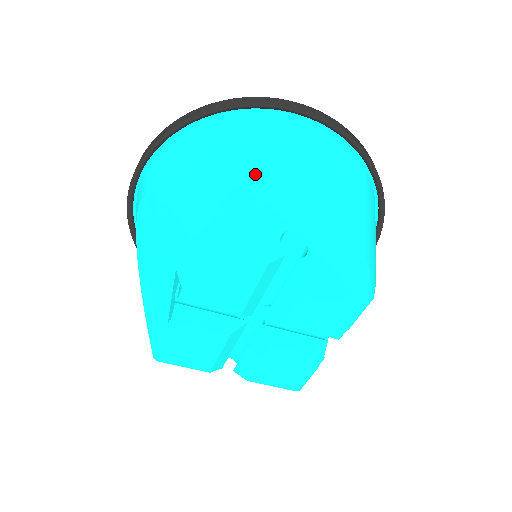
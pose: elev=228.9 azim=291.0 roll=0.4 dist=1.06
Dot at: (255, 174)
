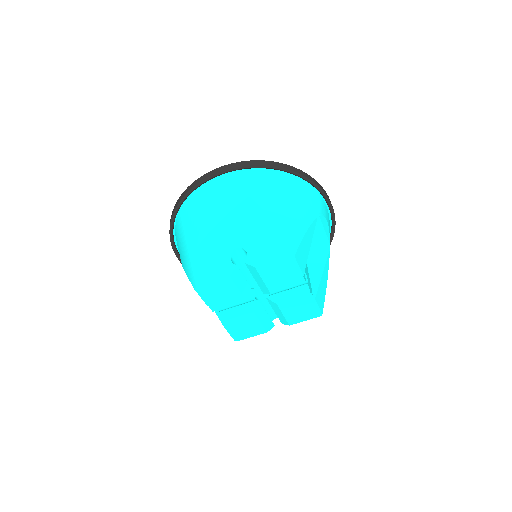
Dot at: (205, 232)
